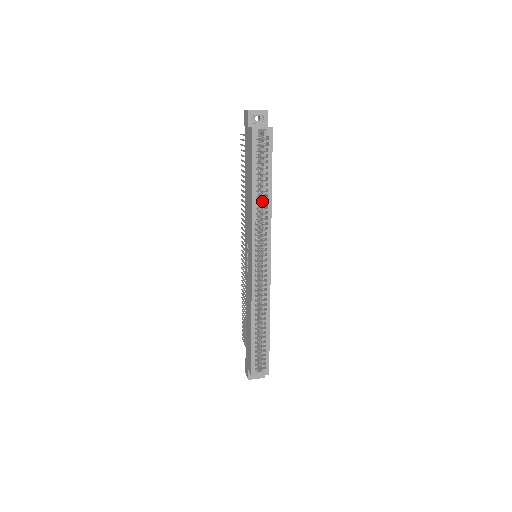
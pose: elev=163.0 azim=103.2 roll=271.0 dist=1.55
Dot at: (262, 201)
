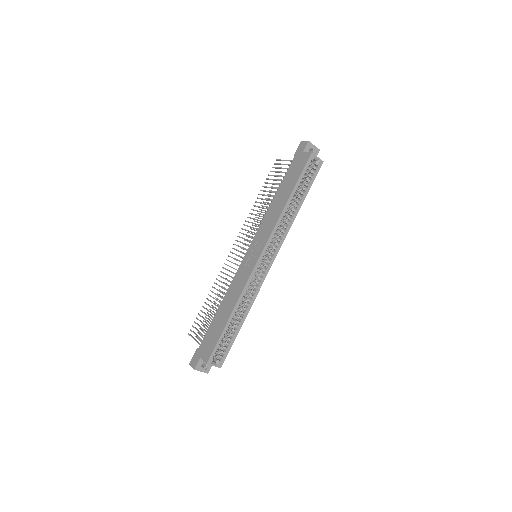
Dot at: (289, 211)
